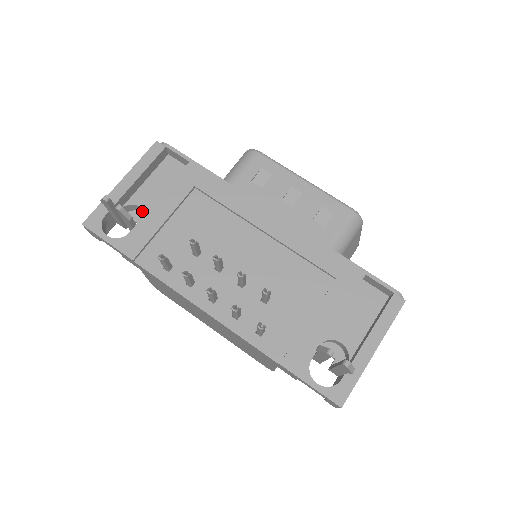
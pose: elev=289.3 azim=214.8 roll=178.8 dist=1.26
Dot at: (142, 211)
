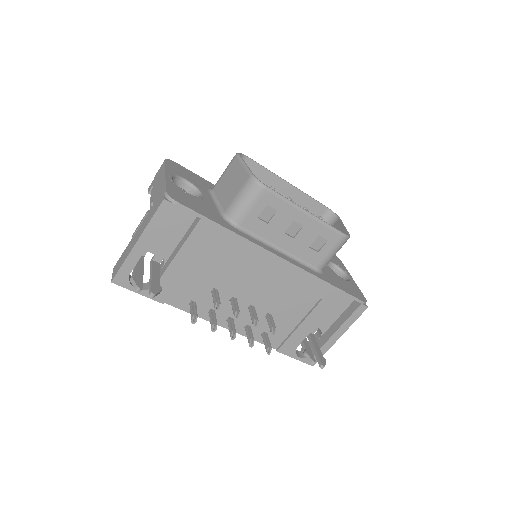
Dot at: occluded
